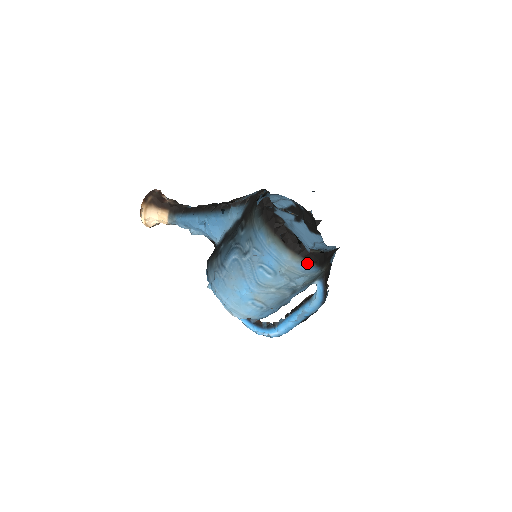
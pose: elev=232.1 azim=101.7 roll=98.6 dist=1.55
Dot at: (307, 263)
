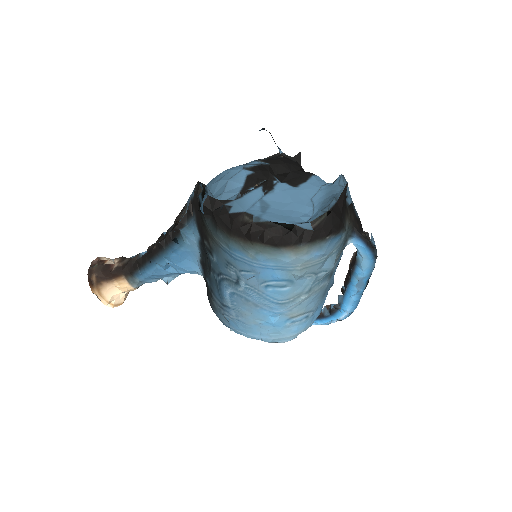
Dot at: (320, 243)
